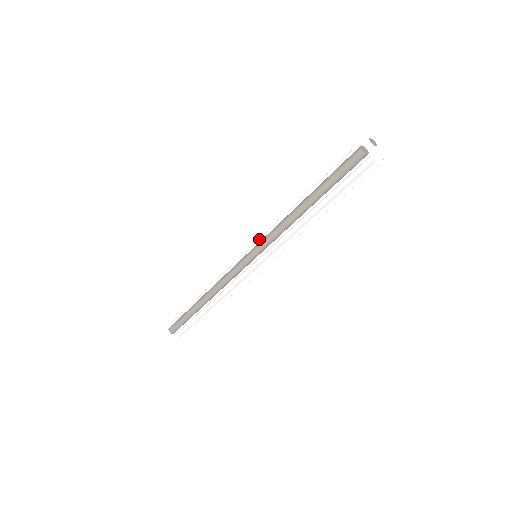
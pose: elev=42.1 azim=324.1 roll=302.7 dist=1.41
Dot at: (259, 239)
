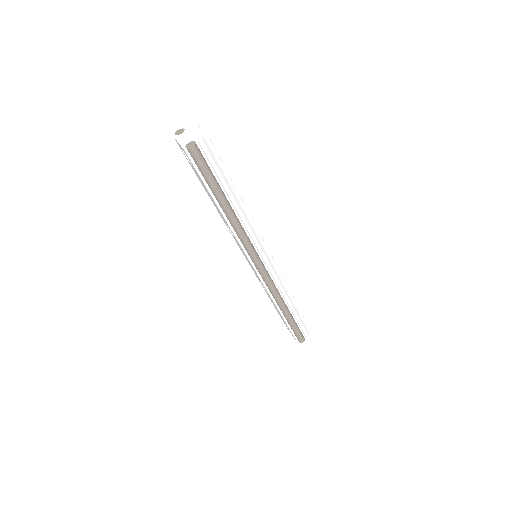
Dot at: occluded
